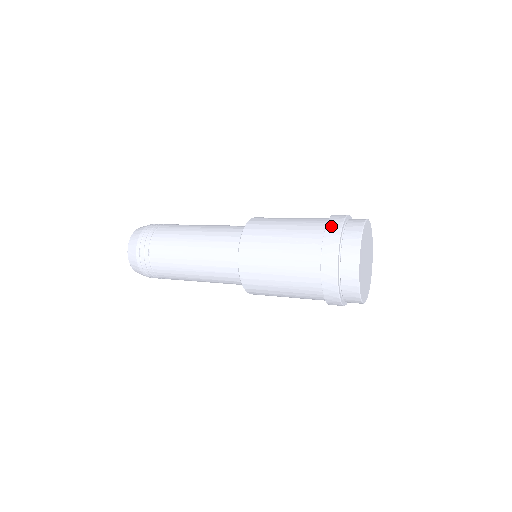
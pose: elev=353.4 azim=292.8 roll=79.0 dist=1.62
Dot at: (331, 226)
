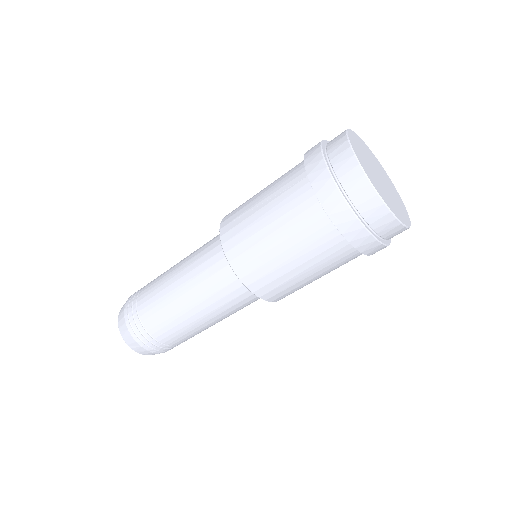
Dot at: (309, 153)
